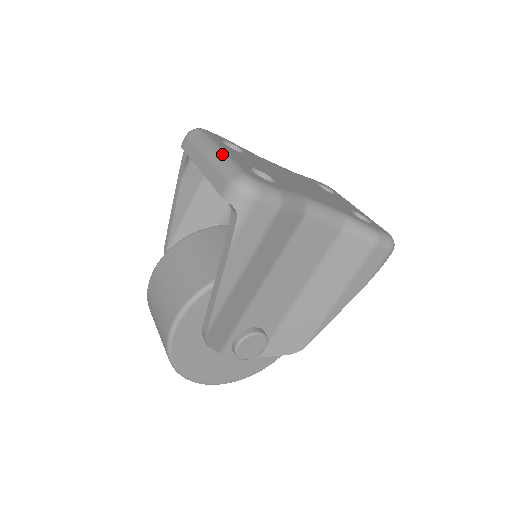
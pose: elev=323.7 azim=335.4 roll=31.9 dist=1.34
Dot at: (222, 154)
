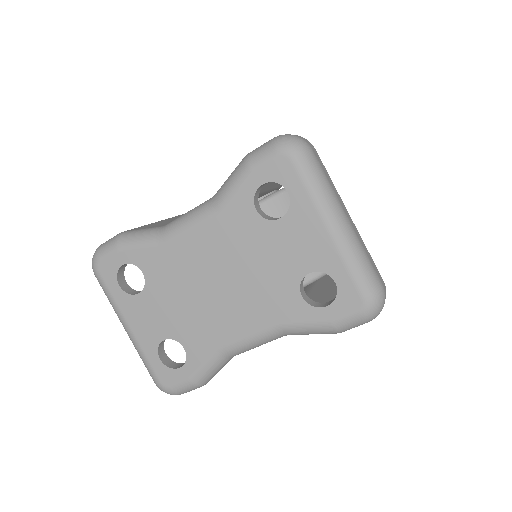
Dot at: (132, 341)
